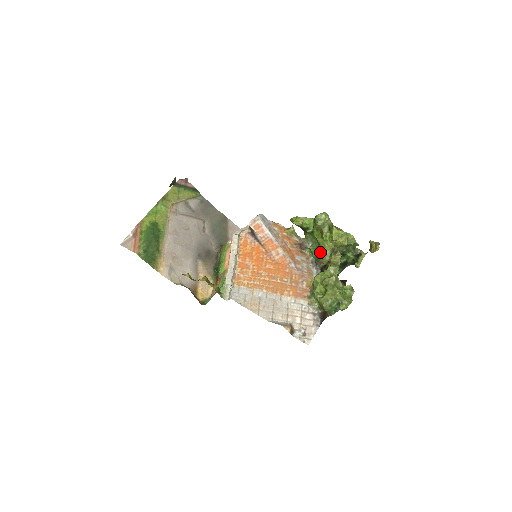
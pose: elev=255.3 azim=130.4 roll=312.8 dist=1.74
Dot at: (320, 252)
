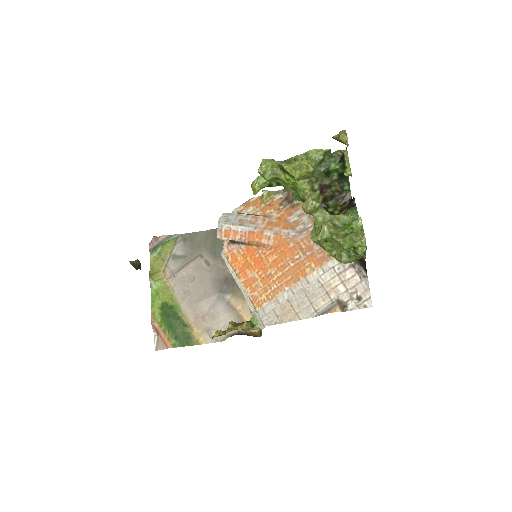
Dot at: occluded
